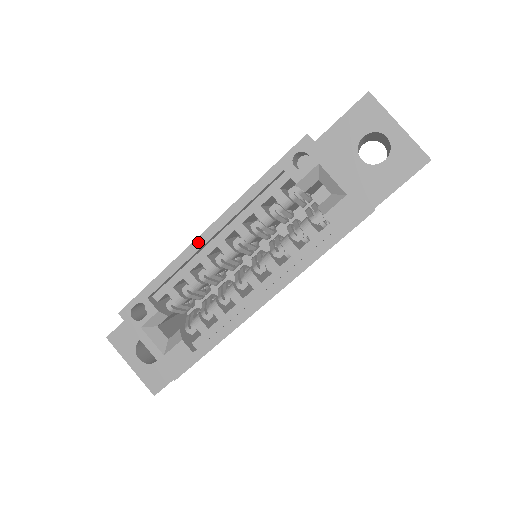
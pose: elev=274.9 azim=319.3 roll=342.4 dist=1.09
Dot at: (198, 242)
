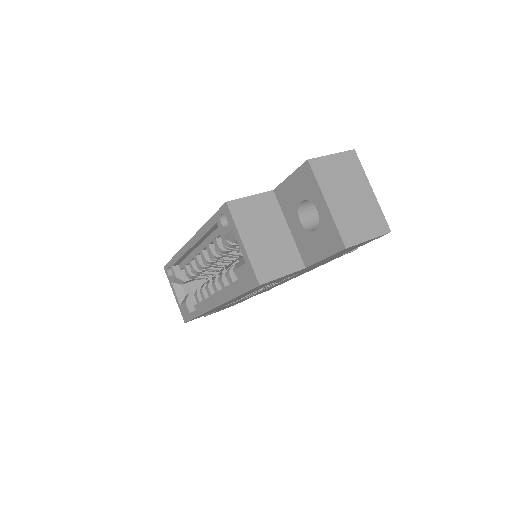
Dot at: (186, 247)
